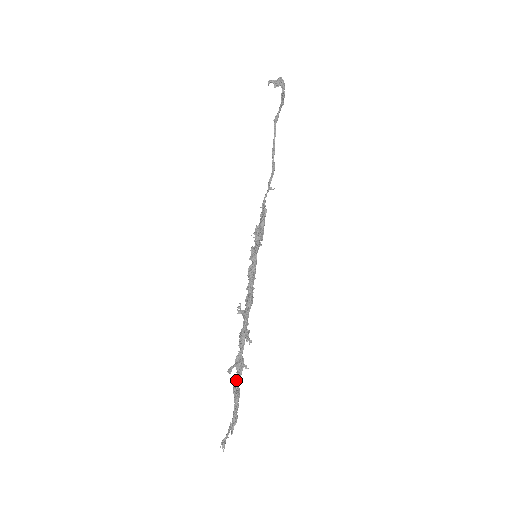
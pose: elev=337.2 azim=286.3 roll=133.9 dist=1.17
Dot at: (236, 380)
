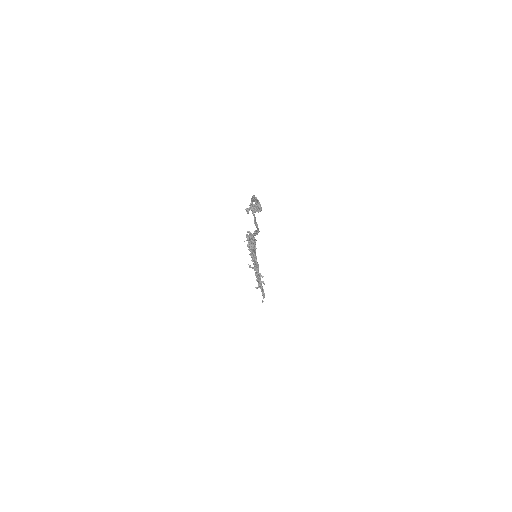
Dot at: occluded
